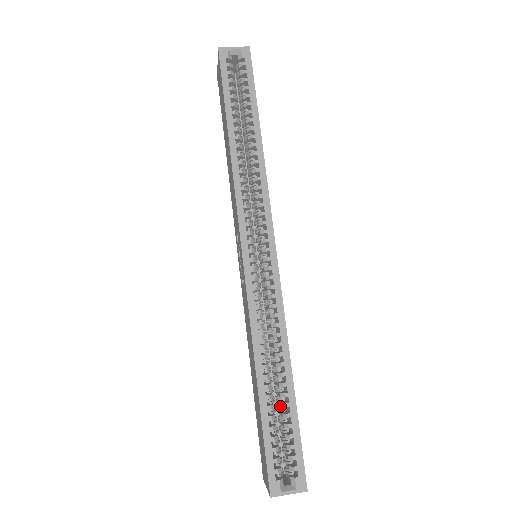
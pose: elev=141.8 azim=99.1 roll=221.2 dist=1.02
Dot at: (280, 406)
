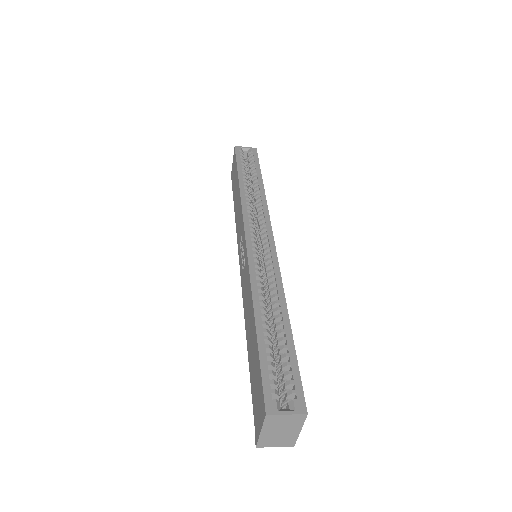
Dot at: (276, 355)
